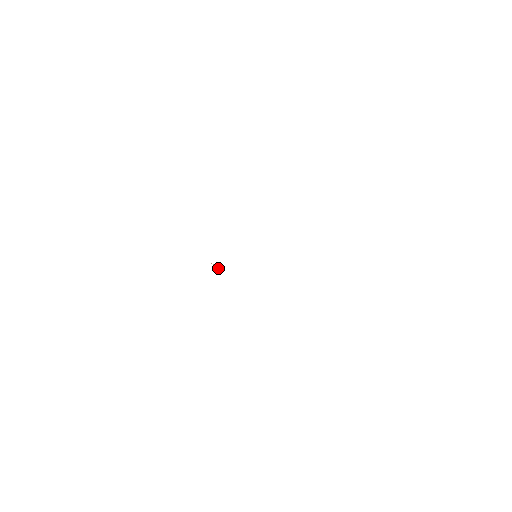
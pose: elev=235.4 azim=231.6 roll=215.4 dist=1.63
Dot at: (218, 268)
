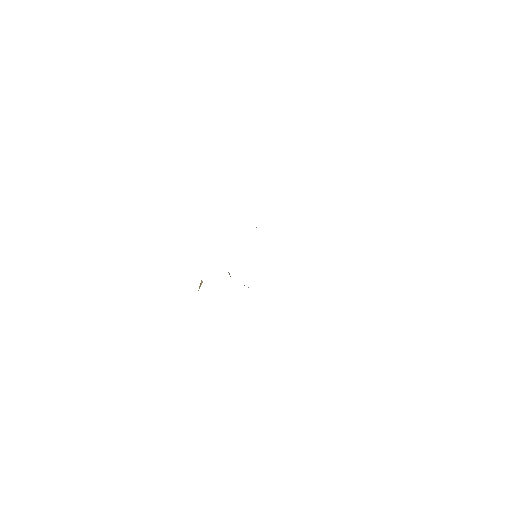
Dot at: occluded
